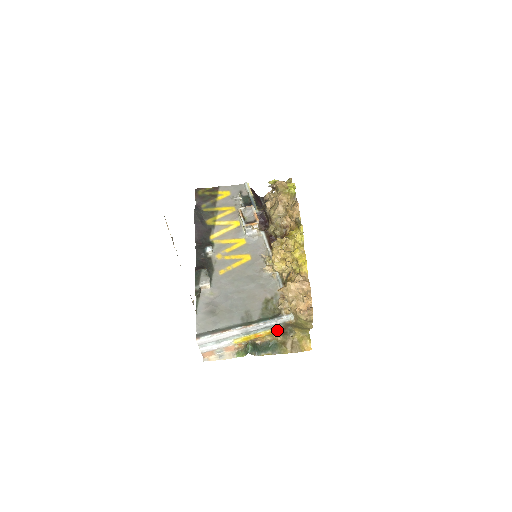
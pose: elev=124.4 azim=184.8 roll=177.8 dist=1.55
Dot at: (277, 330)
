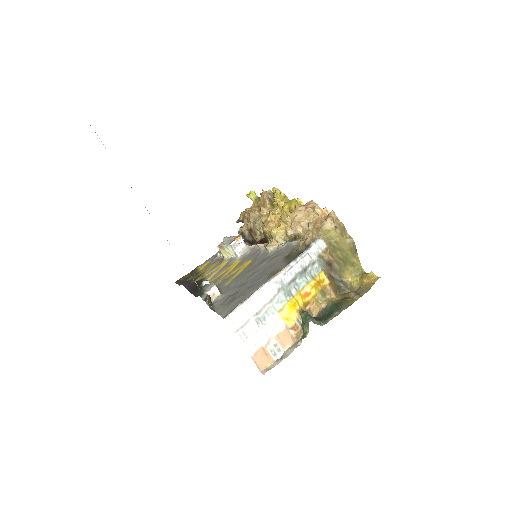
Dot at: (322, 279)
